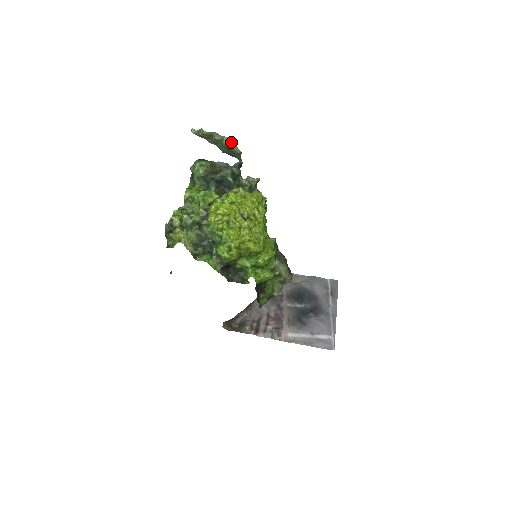
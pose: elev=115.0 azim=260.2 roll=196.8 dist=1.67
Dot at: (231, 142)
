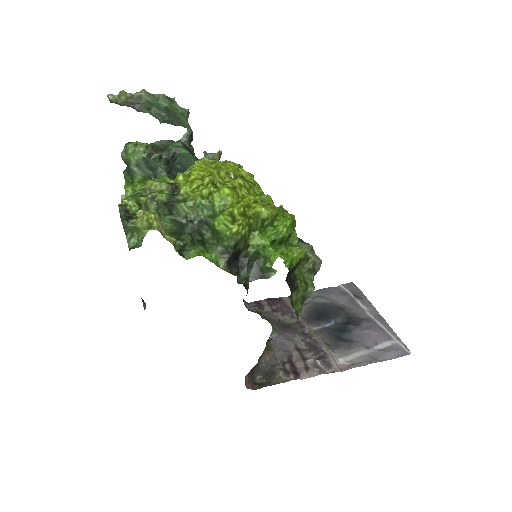
Dot at: (170, 100)
